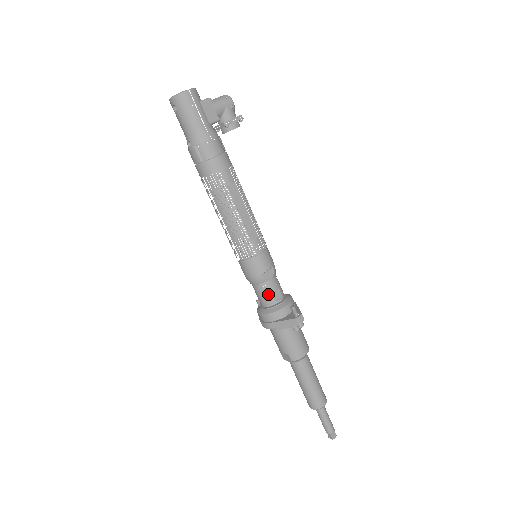
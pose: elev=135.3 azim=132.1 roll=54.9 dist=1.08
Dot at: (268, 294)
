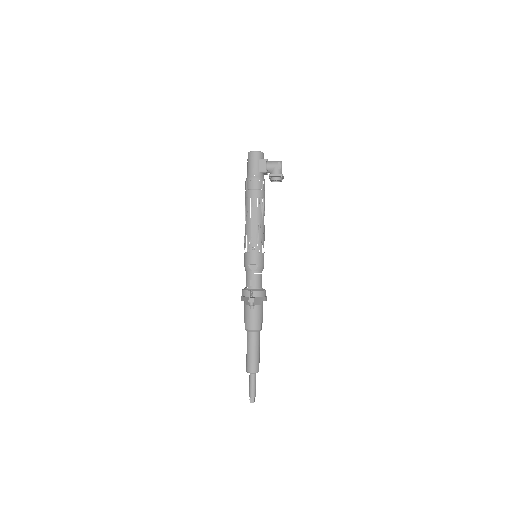
Dot at: (248, 279)
